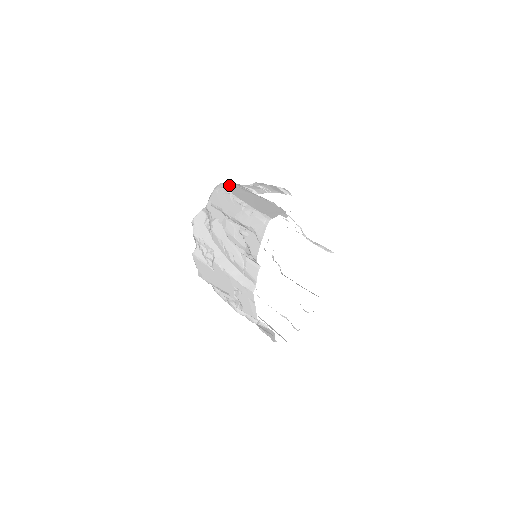
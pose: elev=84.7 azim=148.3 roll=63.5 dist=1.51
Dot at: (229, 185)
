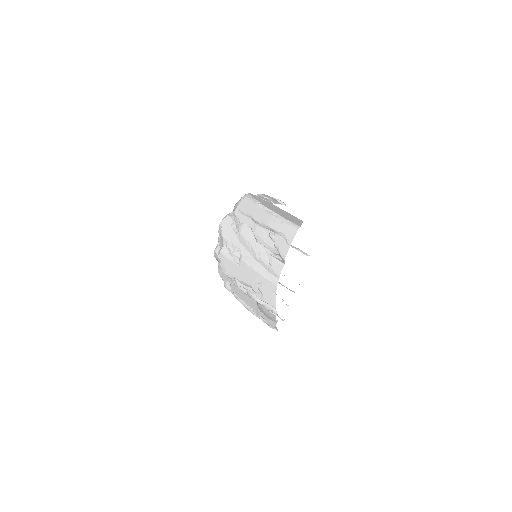
Dot at: (254, 196)
